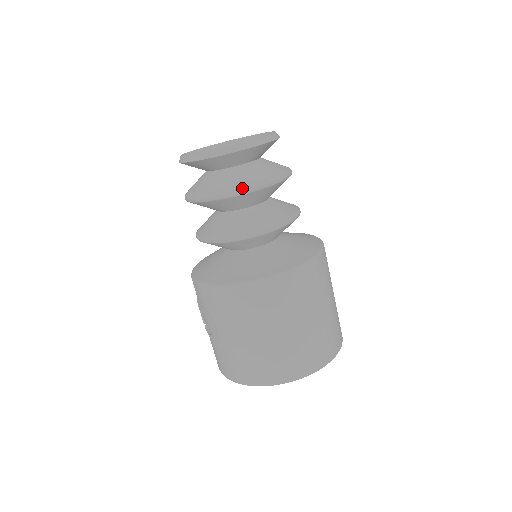
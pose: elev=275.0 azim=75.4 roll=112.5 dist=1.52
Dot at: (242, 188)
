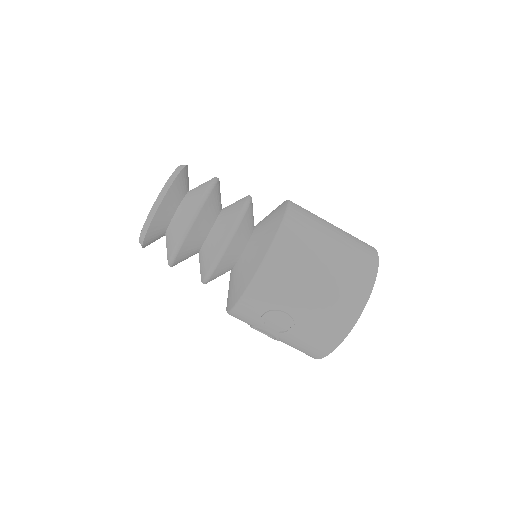
Dot at: (199, 200)
